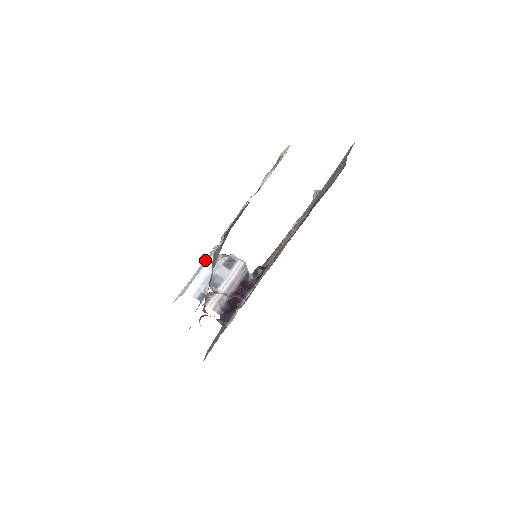
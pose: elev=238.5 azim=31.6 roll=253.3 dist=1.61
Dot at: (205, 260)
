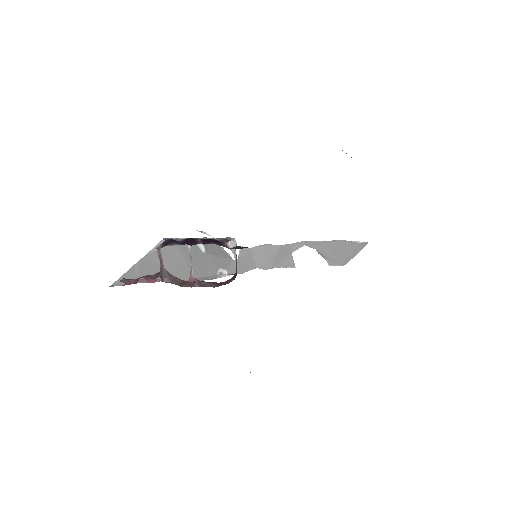
Dot at: occluded
